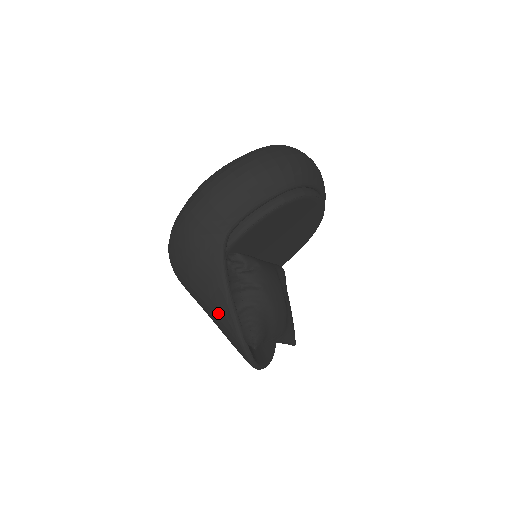
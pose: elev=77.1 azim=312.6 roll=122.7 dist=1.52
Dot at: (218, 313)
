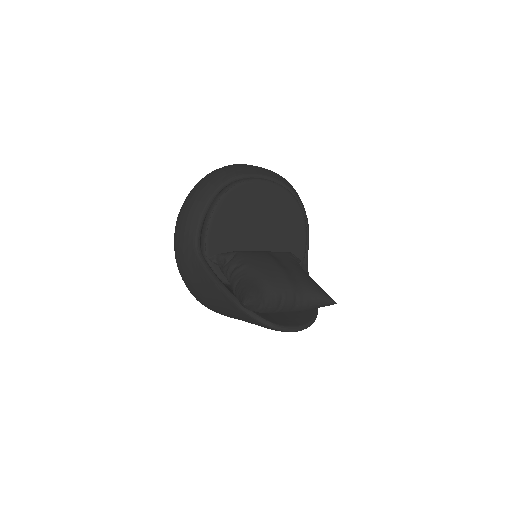
Dot at: (224, 304)
